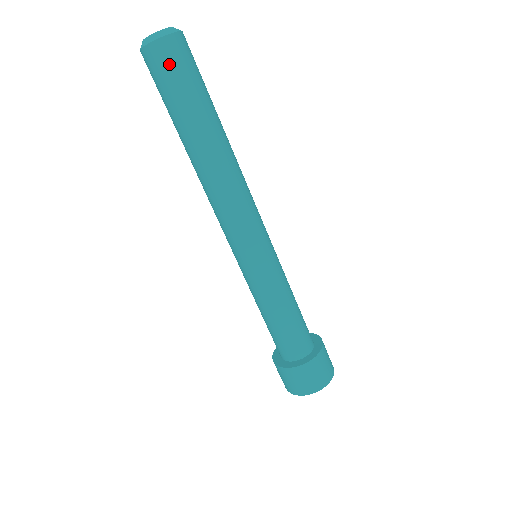
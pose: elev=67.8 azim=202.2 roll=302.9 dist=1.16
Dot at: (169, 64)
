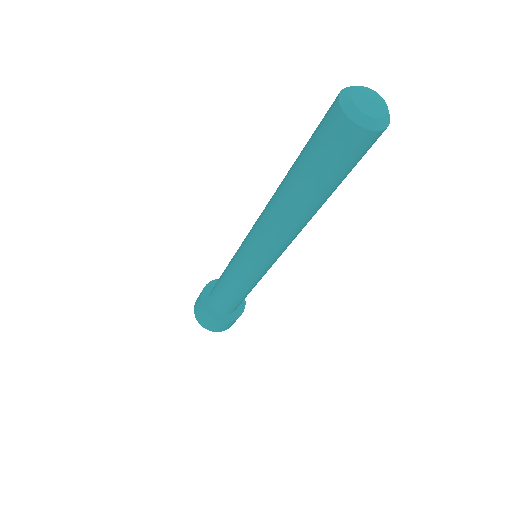
Dot at: (345, 147)
